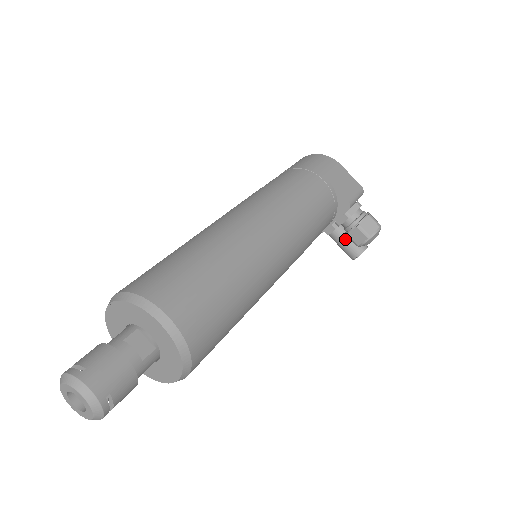
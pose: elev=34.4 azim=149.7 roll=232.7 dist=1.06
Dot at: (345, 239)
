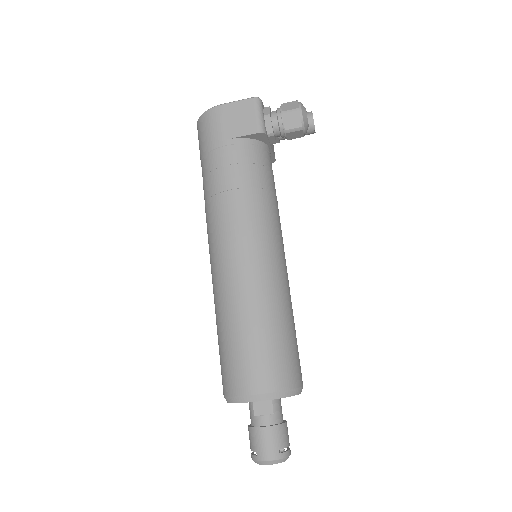
Dot at: occluded
